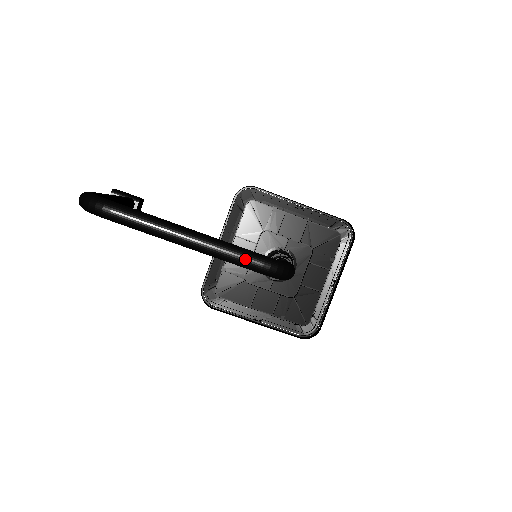
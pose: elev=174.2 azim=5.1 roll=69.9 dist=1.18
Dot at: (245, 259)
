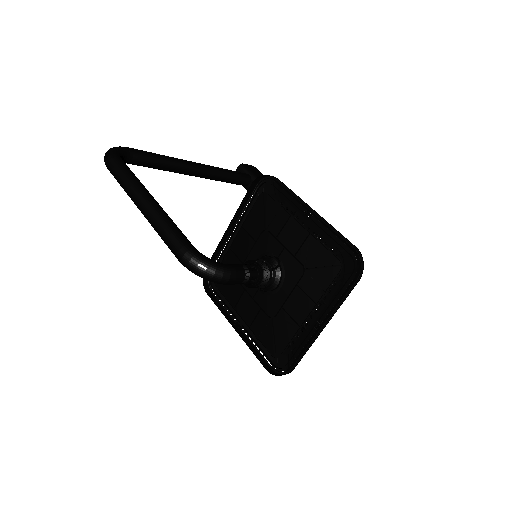
Dot at: (167, 240)
